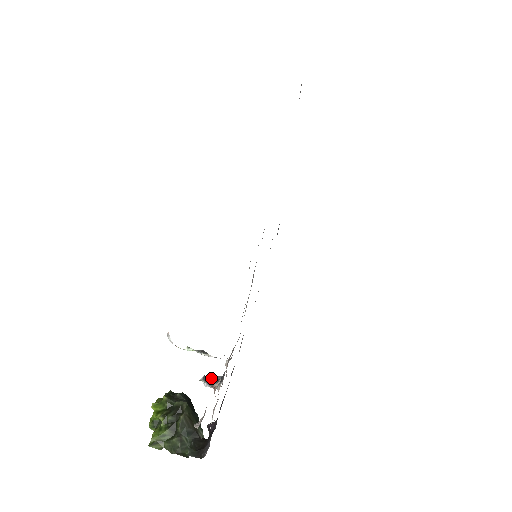
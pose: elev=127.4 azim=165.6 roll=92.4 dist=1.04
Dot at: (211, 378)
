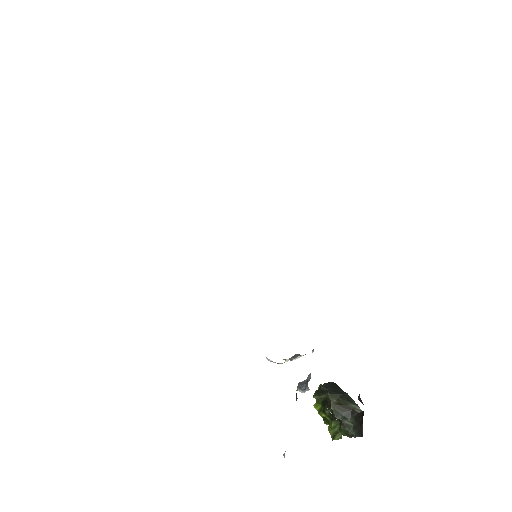
Dot at: (305, 380)
